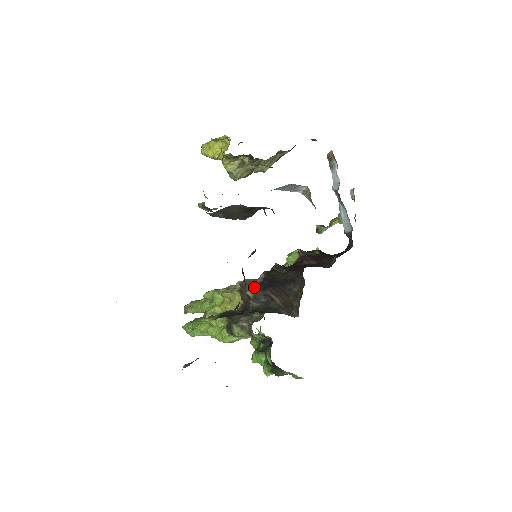
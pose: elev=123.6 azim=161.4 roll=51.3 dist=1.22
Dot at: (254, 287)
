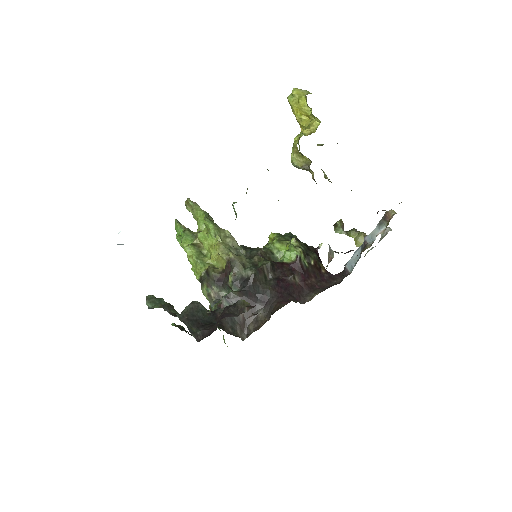
Dot at: (237, 277)
